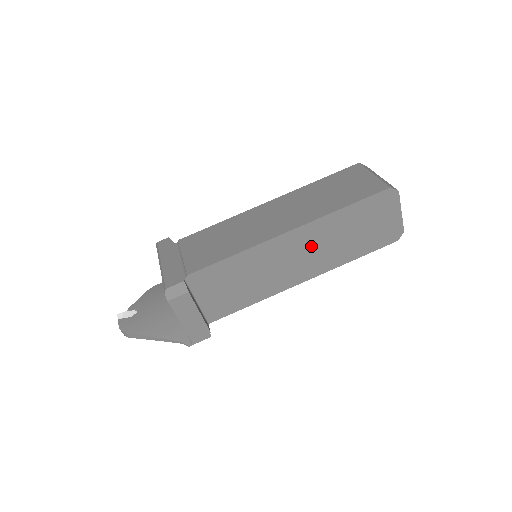
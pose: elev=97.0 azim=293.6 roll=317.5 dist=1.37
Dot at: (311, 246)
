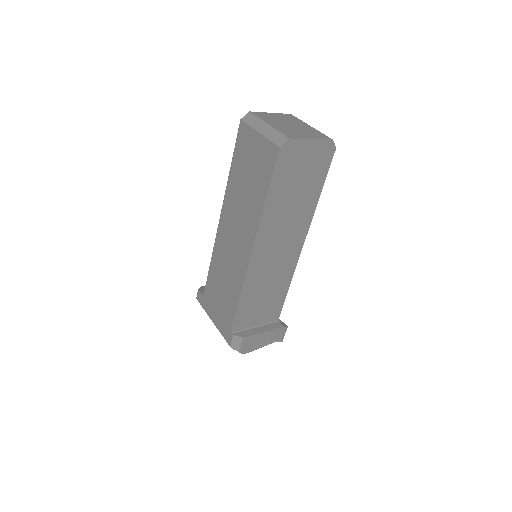
Dot at: (278, 234)
